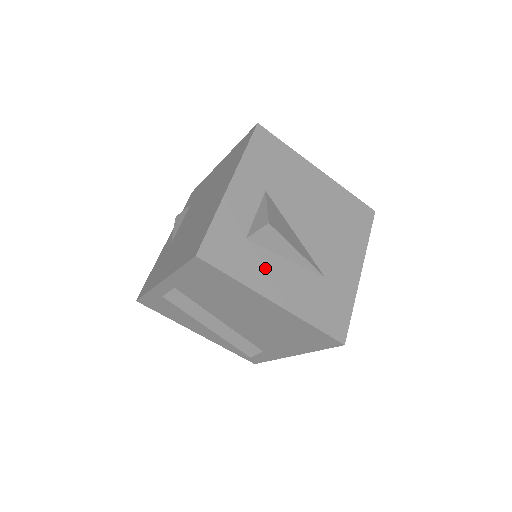
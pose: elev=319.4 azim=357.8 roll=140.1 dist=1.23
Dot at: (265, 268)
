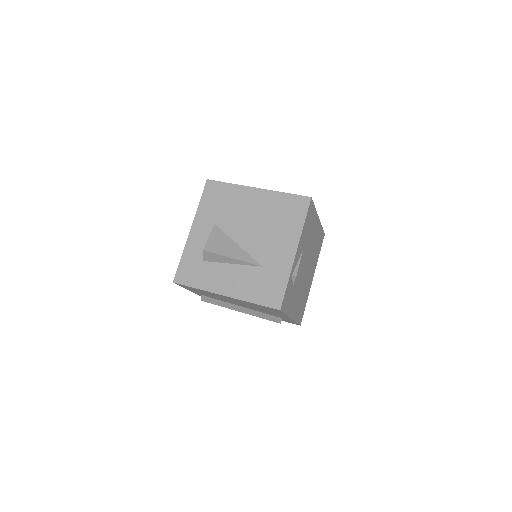
Dot at: (216, 275)
